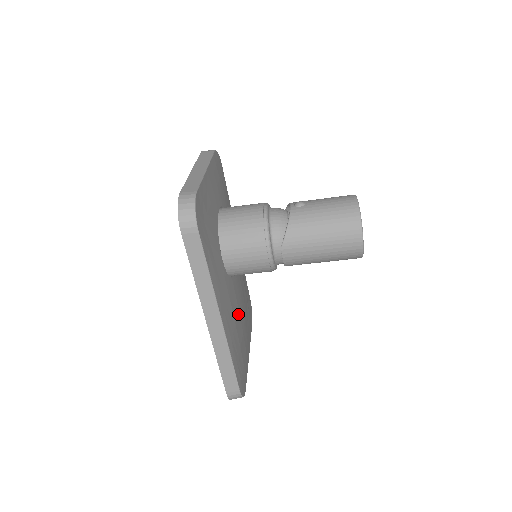
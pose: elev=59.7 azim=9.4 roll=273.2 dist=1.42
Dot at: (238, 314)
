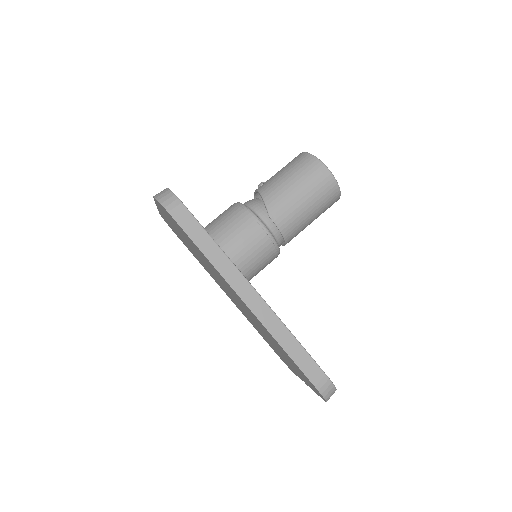
Dot at: occluded
